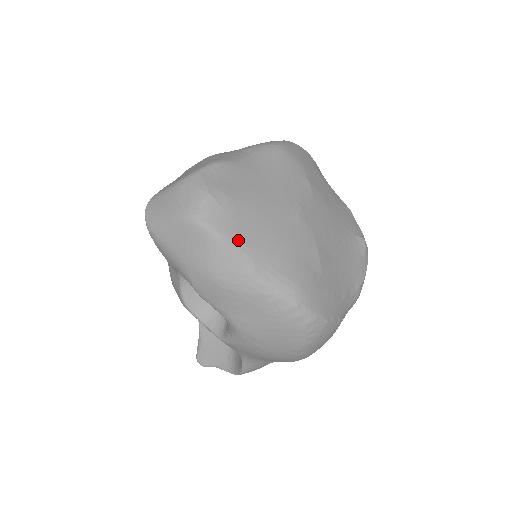
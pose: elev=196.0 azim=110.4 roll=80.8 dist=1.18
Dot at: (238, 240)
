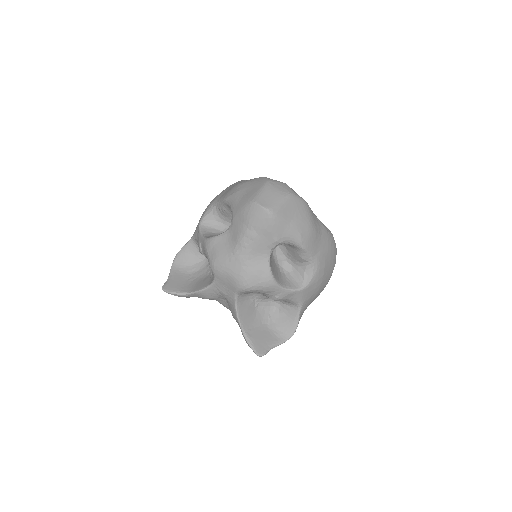
Dot at: occluded
